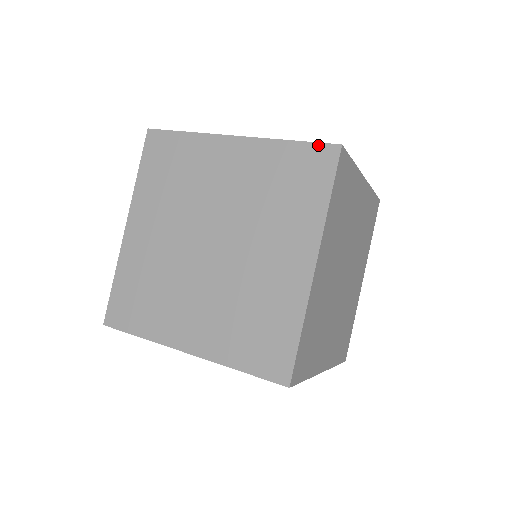
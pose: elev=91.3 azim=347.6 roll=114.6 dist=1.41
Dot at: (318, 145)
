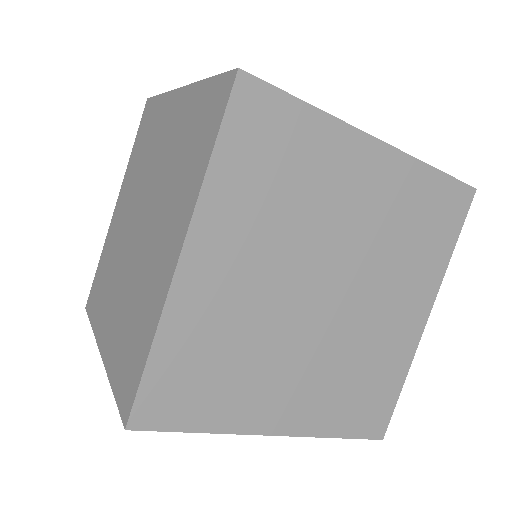
Dot at: (459, 183)
